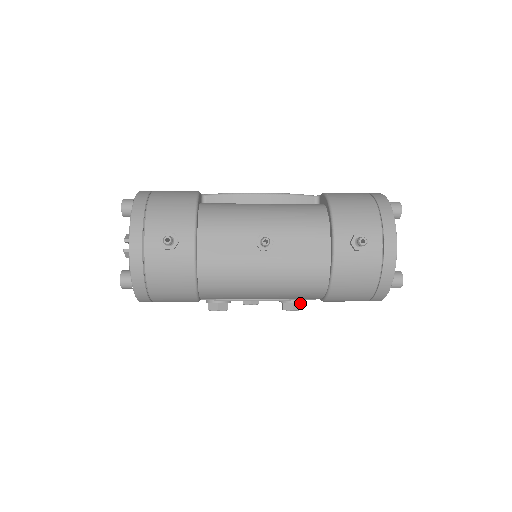
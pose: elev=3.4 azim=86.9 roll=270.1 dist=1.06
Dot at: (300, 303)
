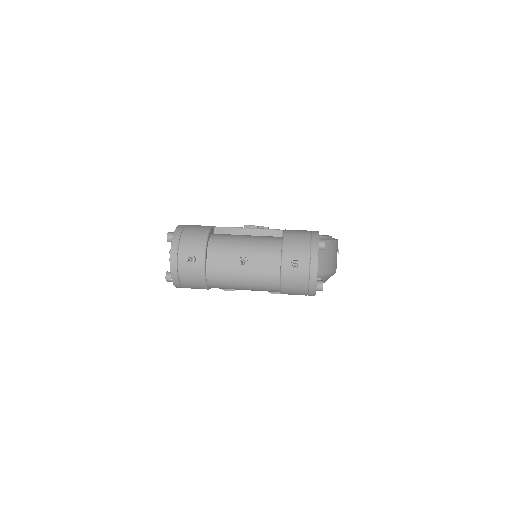
Dot at: occluded
